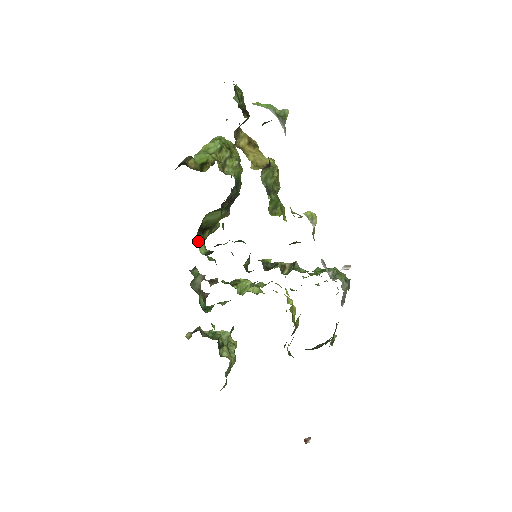
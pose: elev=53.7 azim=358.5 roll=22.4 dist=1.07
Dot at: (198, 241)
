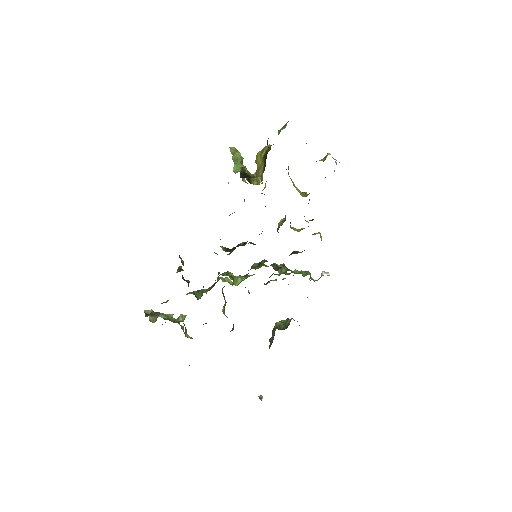
Dot at: occluded
